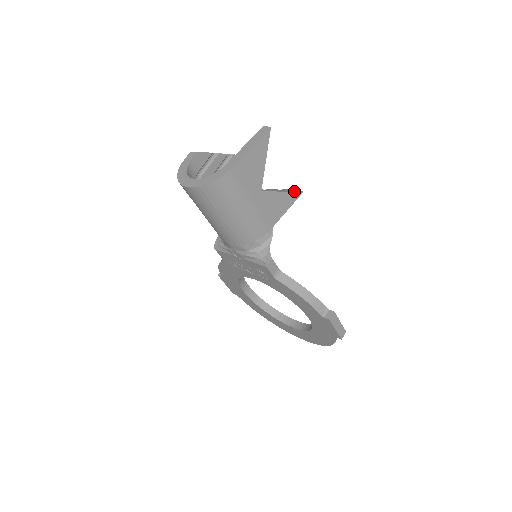
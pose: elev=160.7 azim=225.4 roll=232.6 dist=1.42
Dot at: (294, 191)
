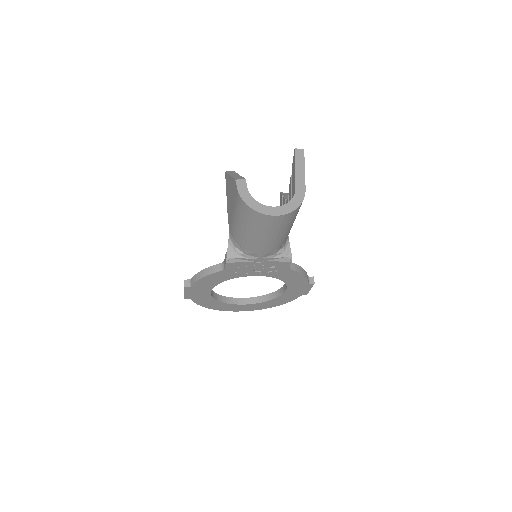
Dot at: occluded
